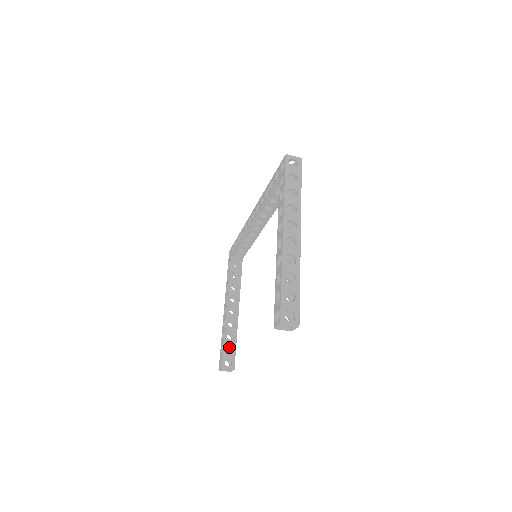
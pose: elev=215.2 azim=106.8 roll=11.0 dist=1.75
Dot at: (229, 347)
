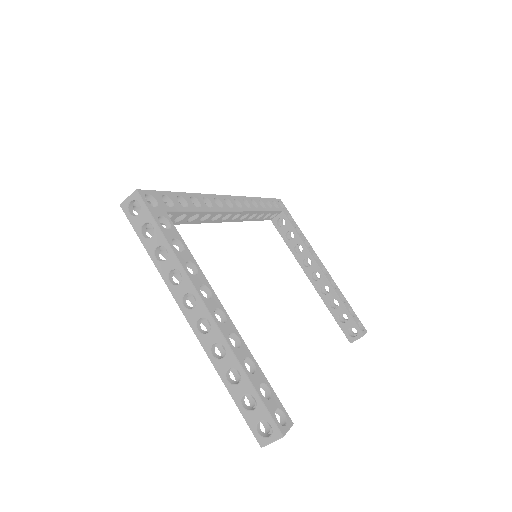
Dot at: occluded
